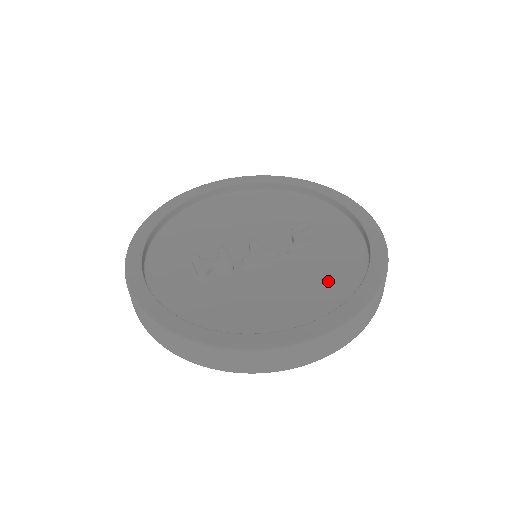
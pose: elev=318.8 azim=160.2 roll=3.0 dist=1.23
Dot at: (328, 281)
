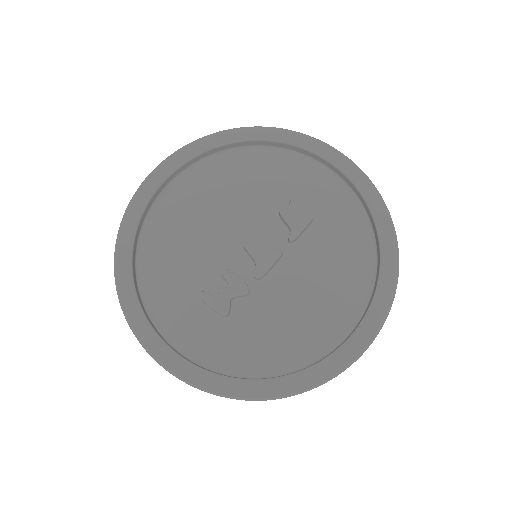
Dot at: (344, 260)
